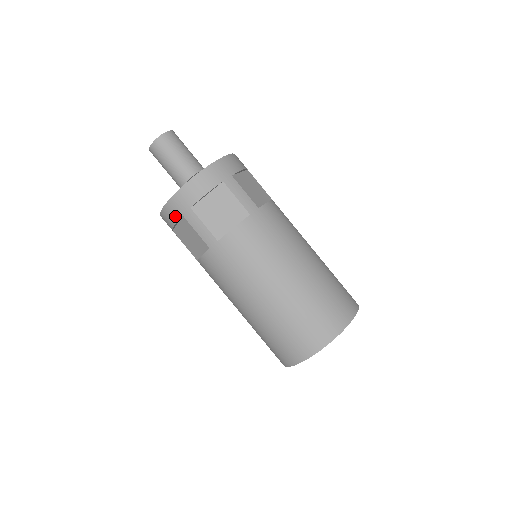
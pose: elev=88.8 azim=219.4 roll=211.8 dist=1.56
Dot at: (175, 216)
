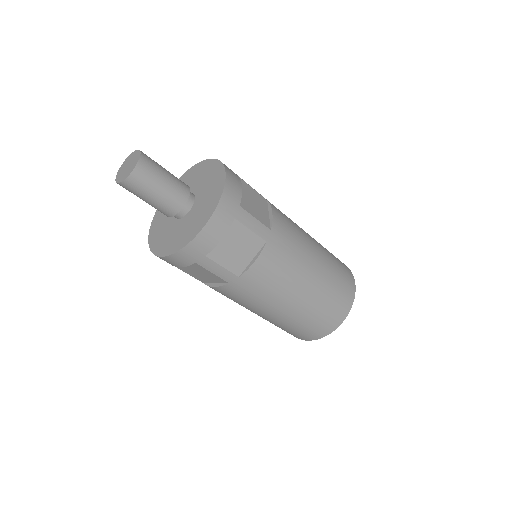
Dot at: (184, 263)
